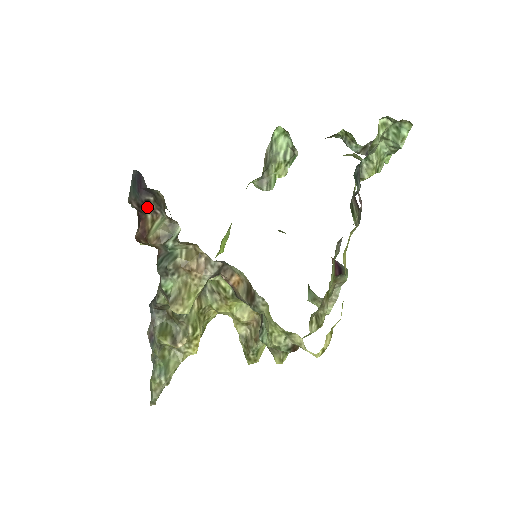
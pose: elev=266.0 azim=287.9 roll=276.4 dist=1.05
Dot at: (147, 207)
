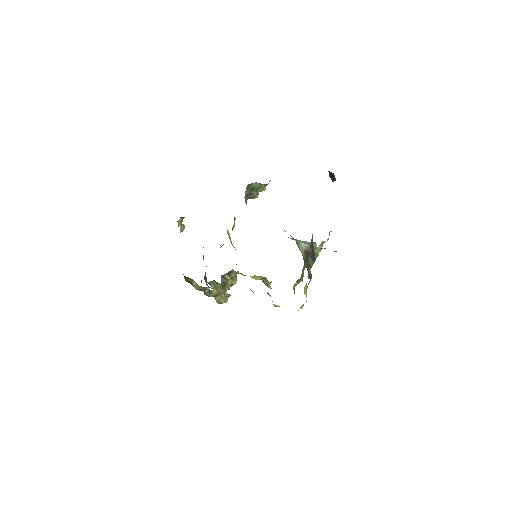
Dot at: occluded
